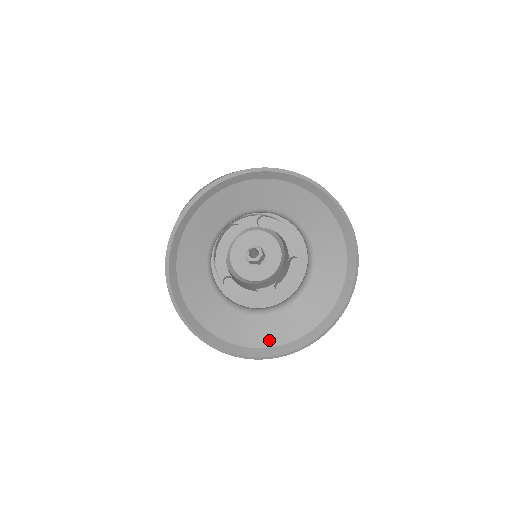
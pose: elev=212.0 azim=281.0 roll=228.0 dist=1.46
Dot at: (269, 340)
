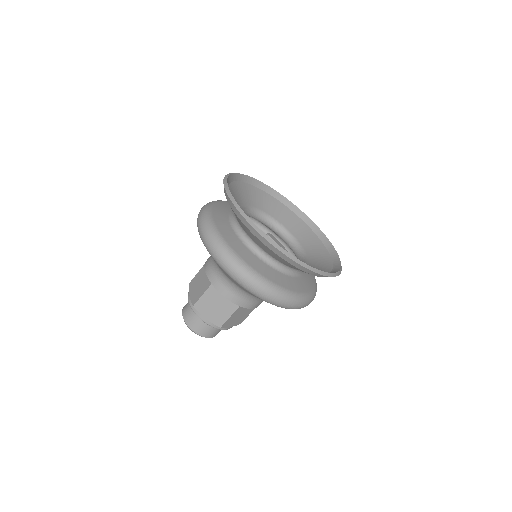
Dot at: occluded
